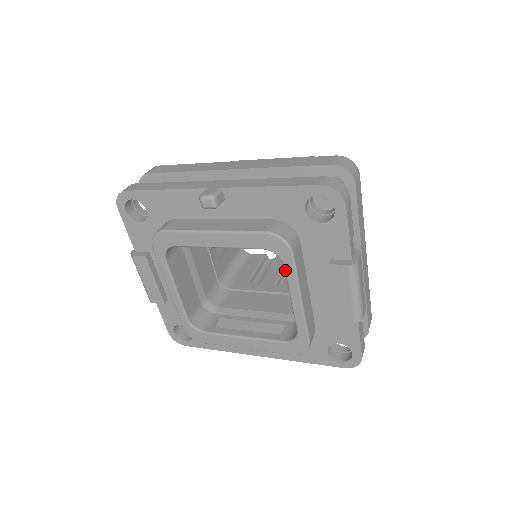
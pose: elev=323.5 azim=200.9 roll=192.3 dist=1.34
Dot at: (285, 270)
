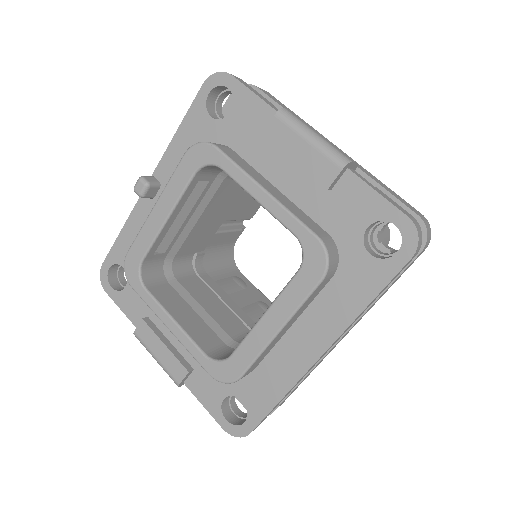
Dot at: (225, 172)
